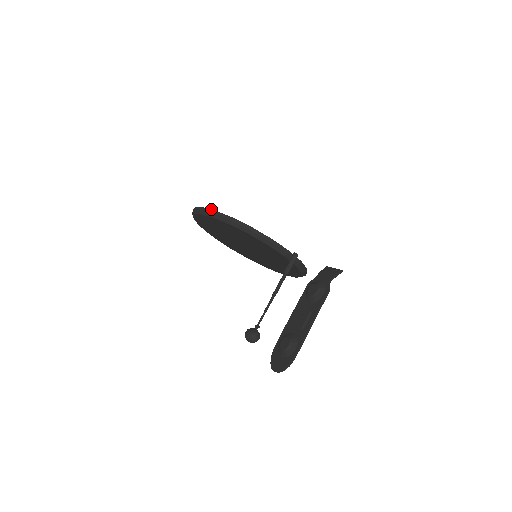
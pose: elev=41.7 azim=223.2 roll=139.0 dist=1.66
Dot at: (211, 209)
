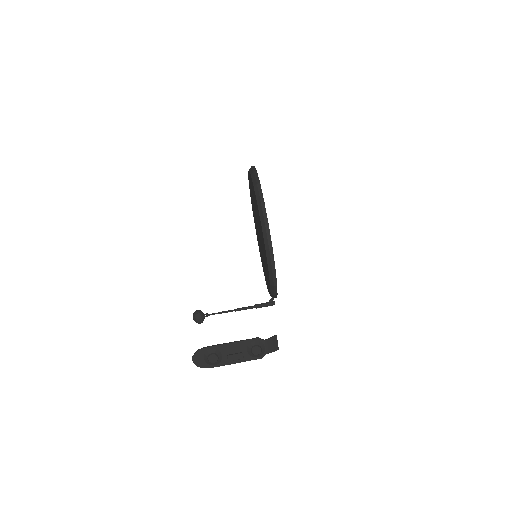
Dot at: occluded
